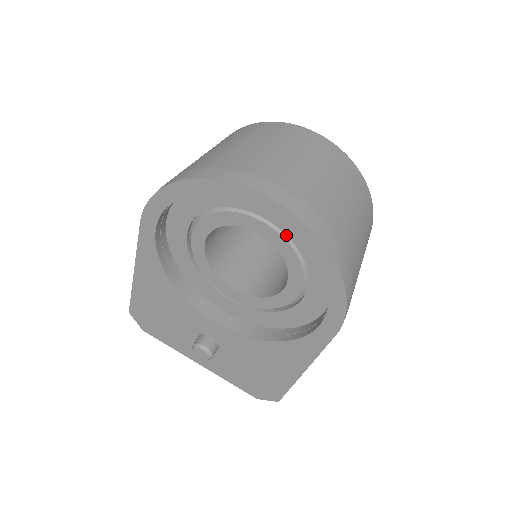
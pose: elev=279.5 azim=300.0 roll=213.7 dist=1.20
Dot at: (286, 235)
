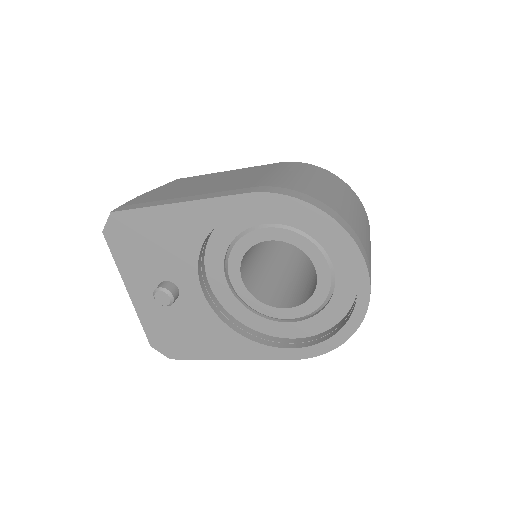
Dot at: (332, 289)
